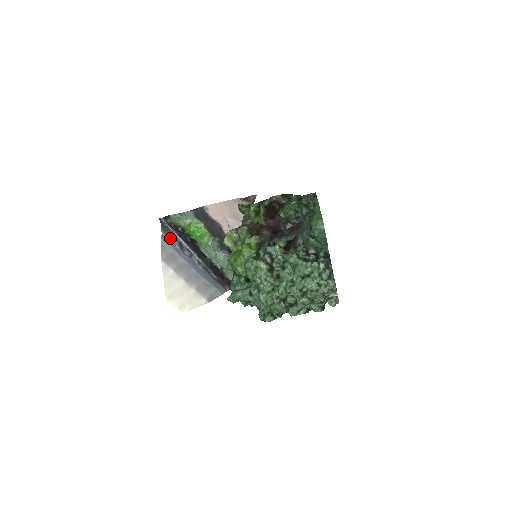
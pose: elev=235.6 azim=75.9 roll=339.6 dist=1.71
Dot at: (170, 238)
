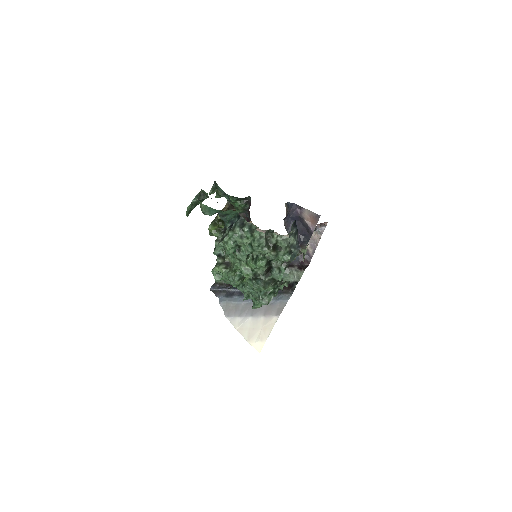
Dot at: (226, 296)
